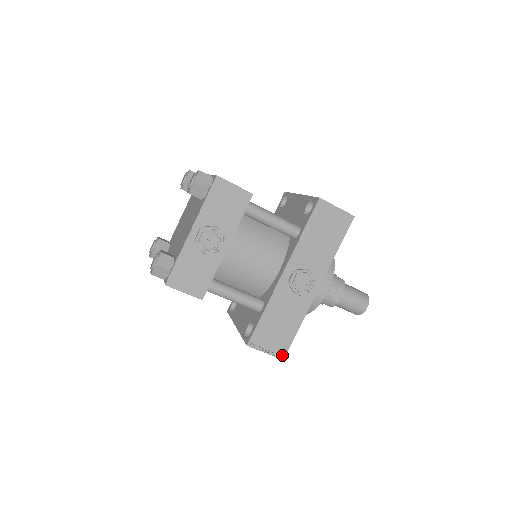
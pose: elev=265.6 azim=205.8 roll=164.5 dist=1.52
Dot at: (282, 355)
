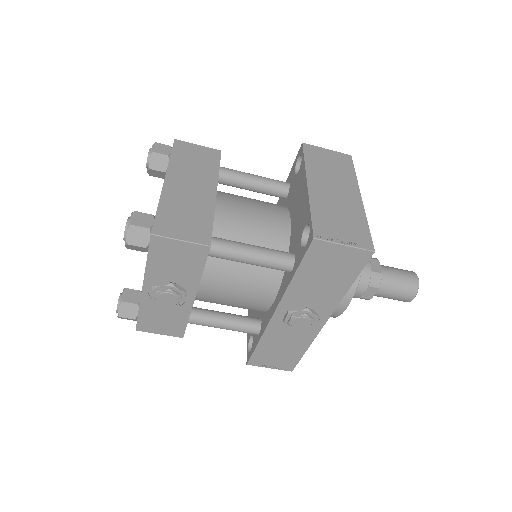
Dot at: (290, 369)
